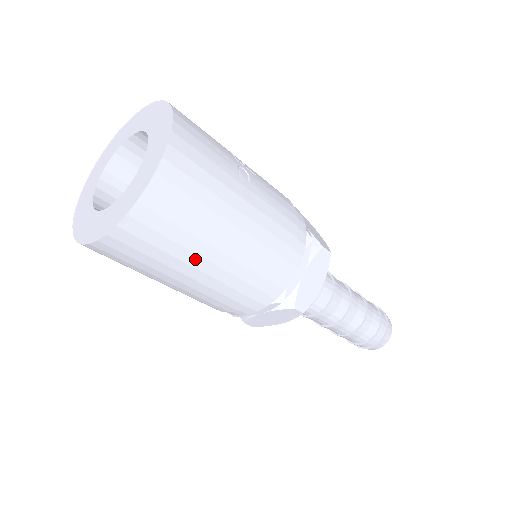
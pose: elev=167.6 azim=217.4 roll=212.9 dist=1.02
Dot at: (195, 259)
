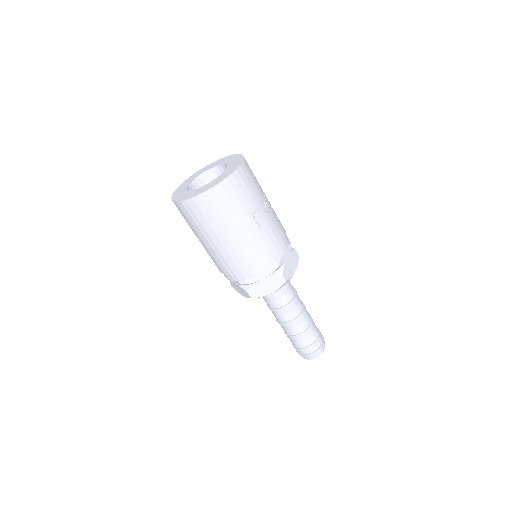
Dot at: (207, 236)
